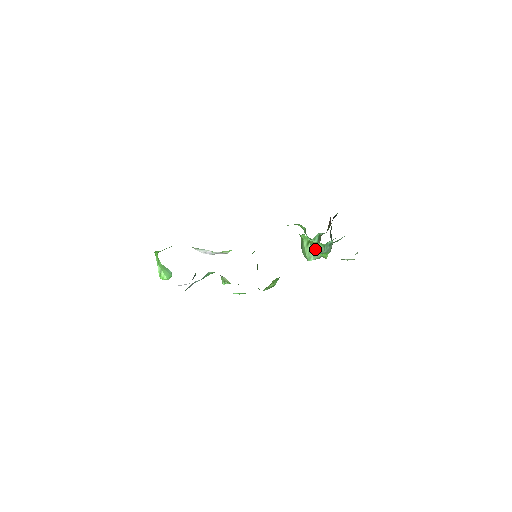
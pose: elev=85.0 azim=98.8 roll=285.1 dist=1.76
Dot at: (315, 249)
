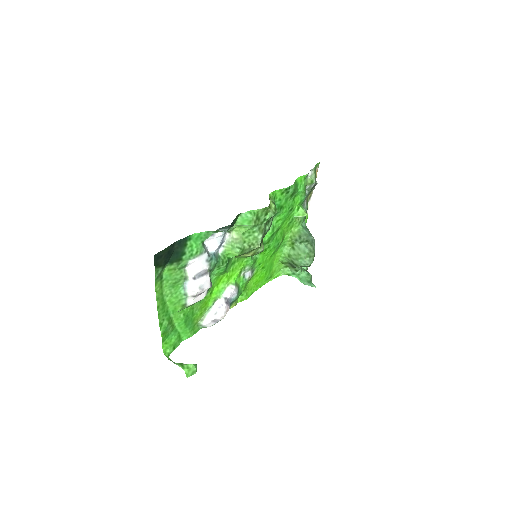
Dot at: (299, 236)
